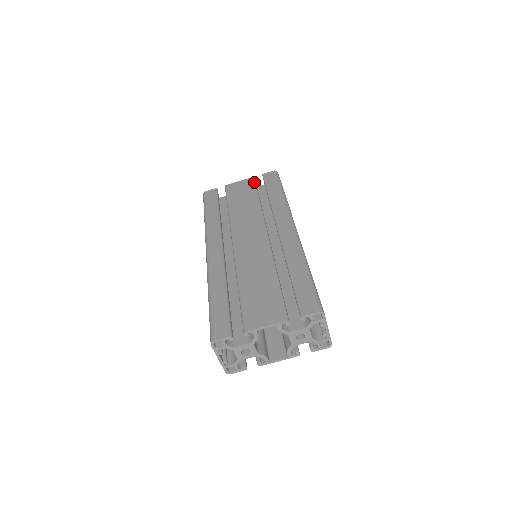
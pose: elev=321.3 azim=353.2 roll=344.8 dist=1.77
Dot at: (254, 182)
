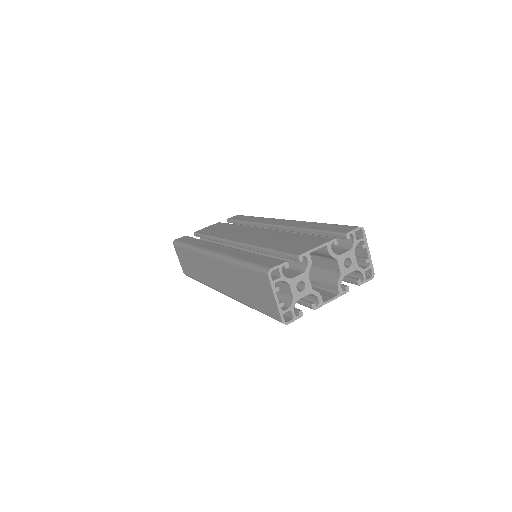
Dot at: (223, 223)
